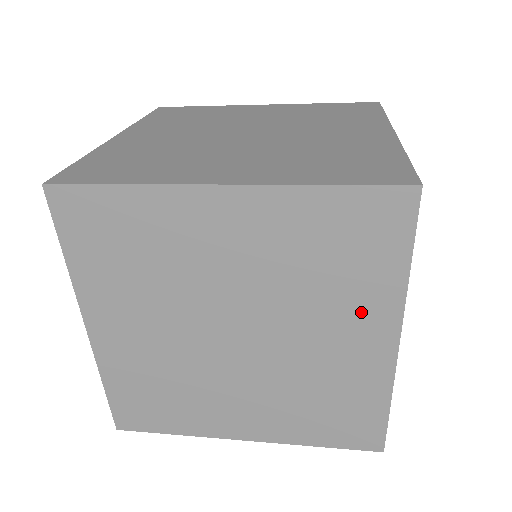
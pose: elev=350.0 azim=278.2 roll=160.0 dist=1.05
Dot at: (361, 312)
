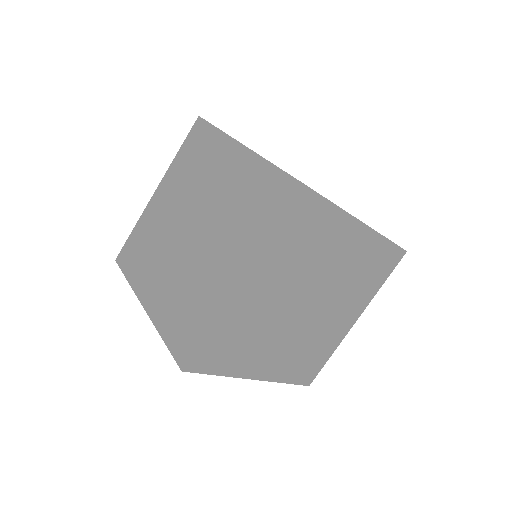
Dot at: (240, 248)
